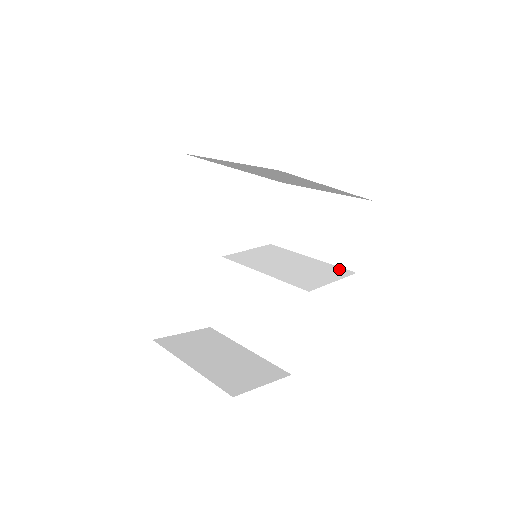
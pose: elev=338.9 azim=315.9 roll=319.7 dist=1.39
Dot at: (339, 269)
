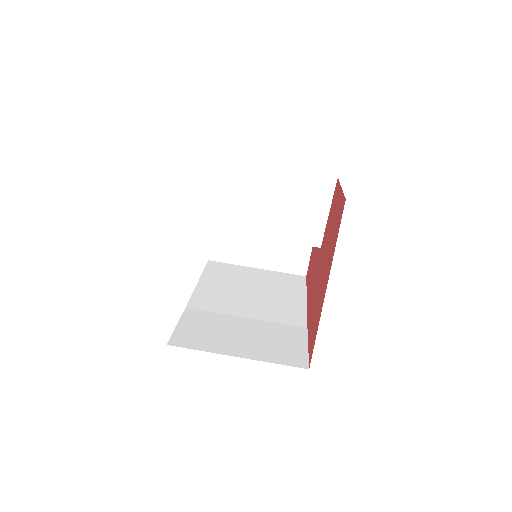
Dot at: (317, 181)
